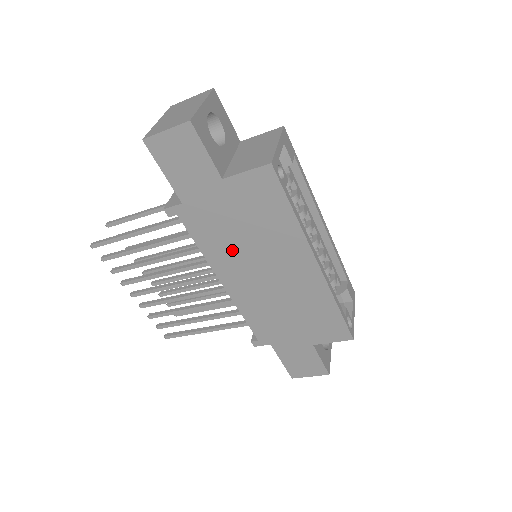
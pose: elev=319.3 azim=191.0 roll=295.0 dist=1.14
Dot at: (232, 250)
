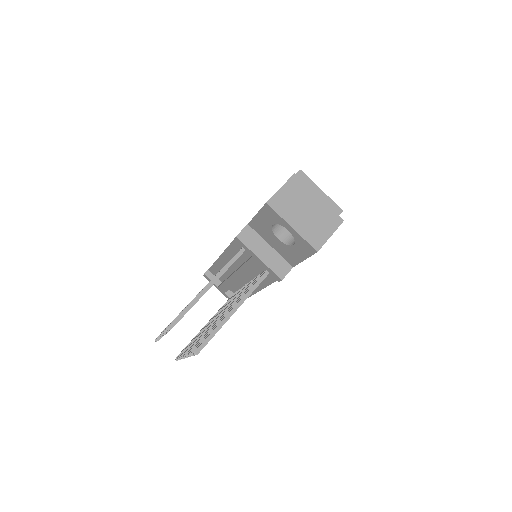
Dot at: occluded
